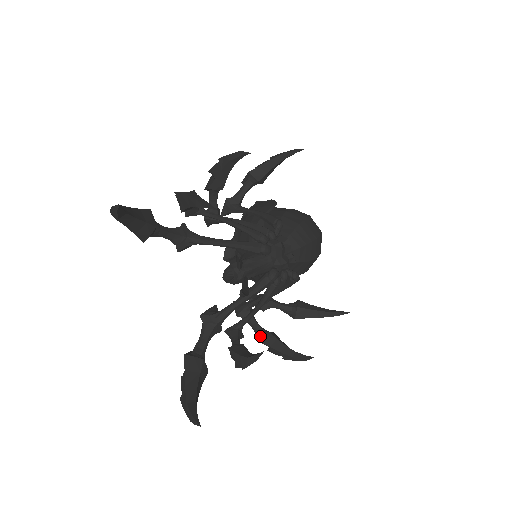
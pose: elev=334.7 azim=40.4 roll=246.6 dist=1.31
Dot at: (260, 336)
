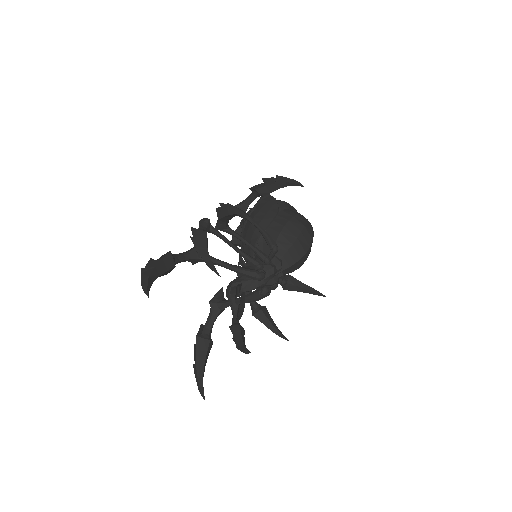
Dot at: (254, 311)
